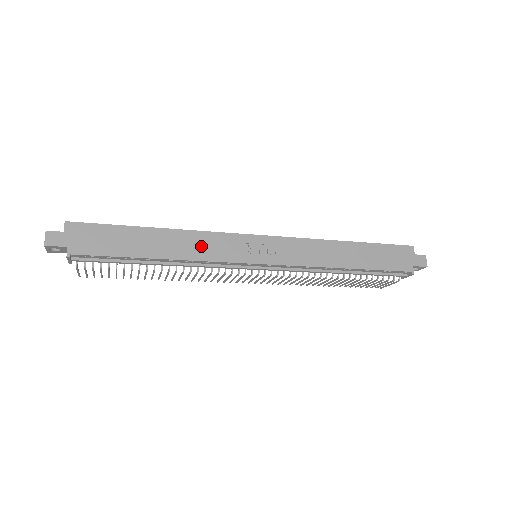
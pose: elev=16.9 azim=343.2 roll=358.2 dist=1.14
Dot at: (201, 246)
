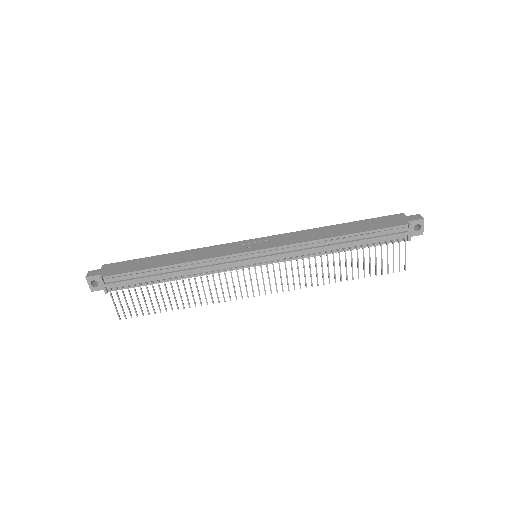
Dot at: (204, 253)
